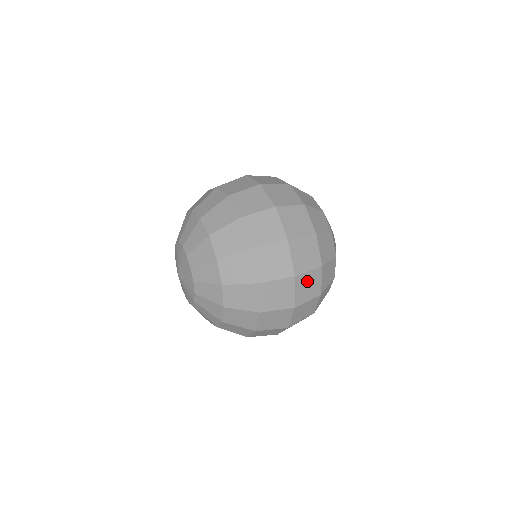
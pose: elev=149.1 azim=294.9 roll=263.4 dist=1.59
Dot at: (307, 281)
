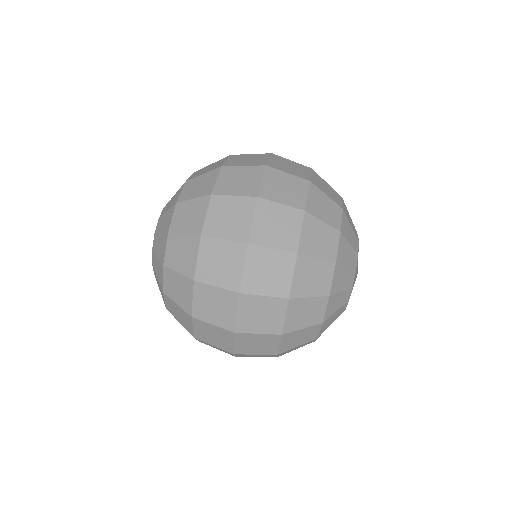
Dot at: (255, 340)
